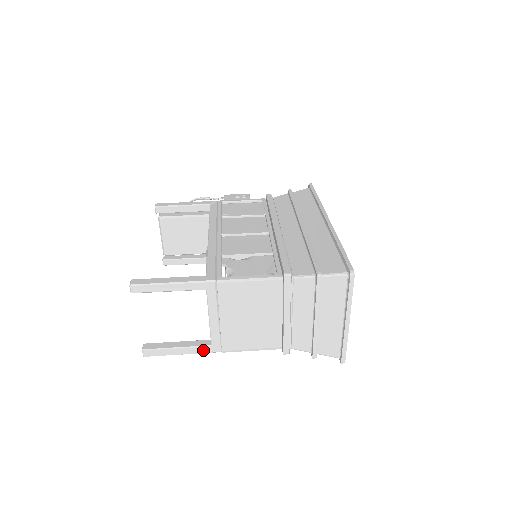
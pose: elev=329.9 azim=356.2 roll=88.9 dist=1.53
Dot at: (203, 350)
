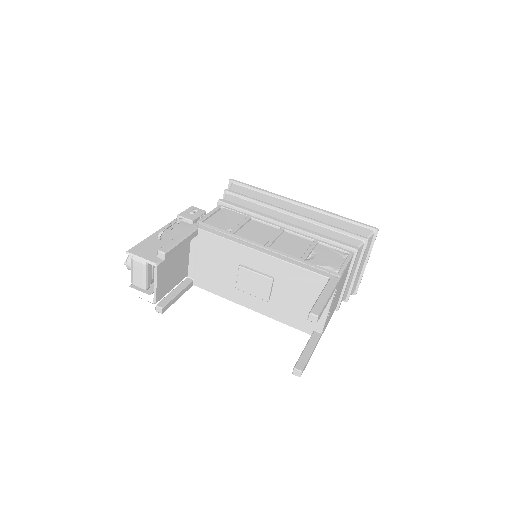
Dot at: (318, 341)
